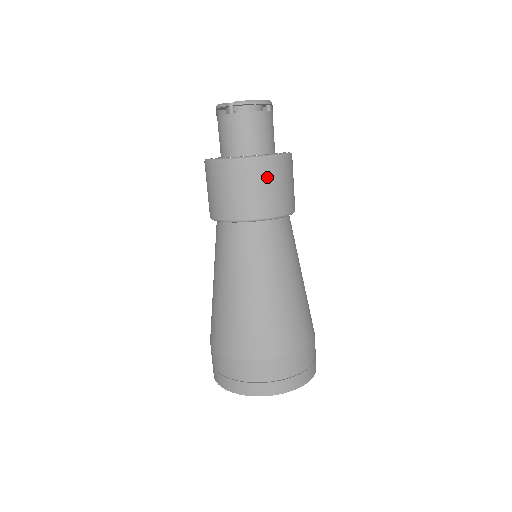
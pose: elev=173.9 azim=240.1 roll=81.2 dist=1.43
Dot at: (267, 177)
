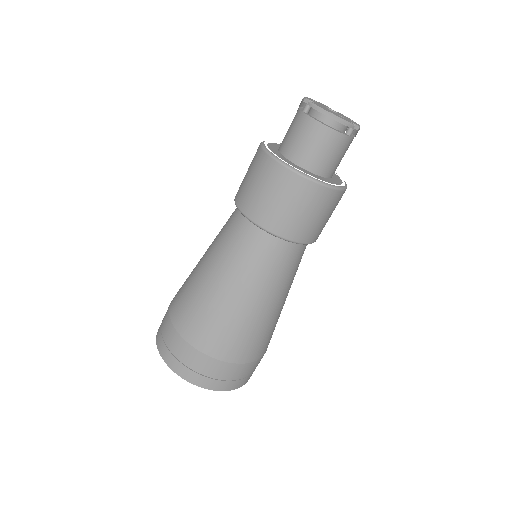
Dot at: (284, 190)
